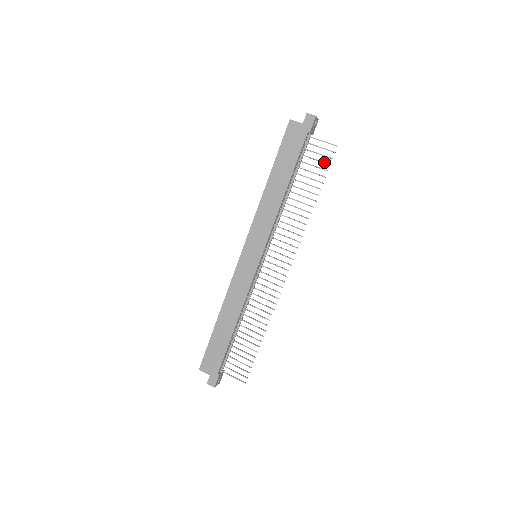
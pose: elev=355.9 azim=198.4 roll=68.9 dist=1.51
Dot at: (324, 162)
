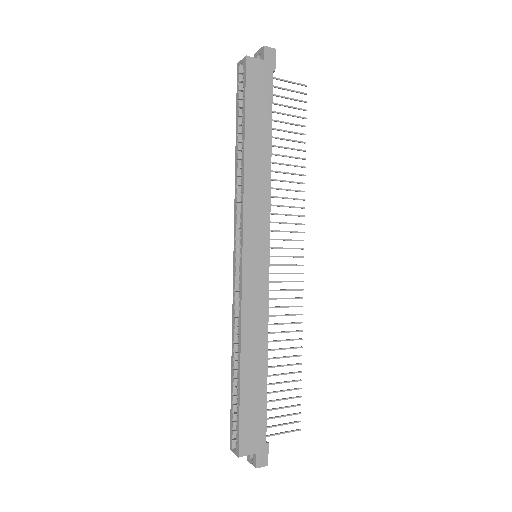
Dot at: (299, 108)
